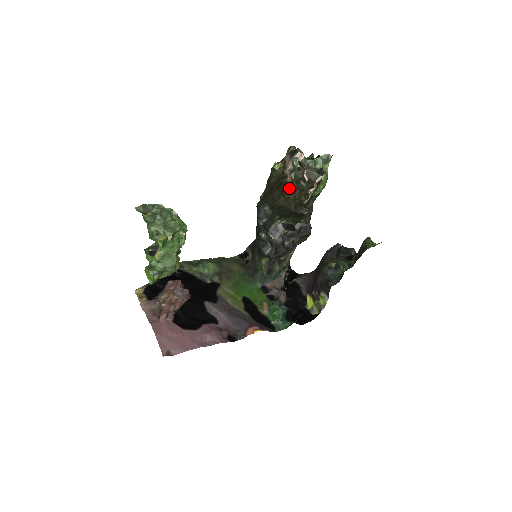
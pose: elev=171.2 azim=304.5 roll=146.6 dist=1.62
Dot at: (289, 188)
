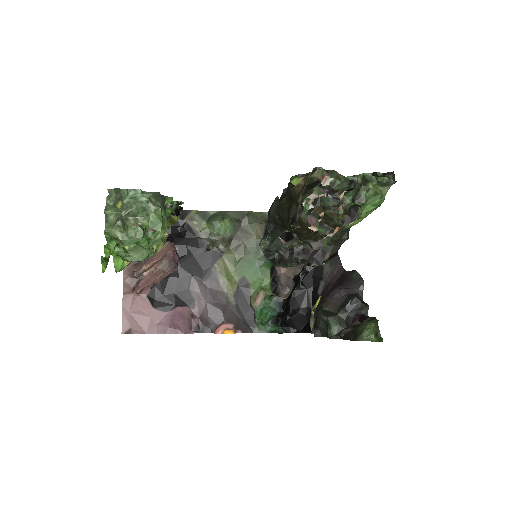
Dot at: (292, 226)
